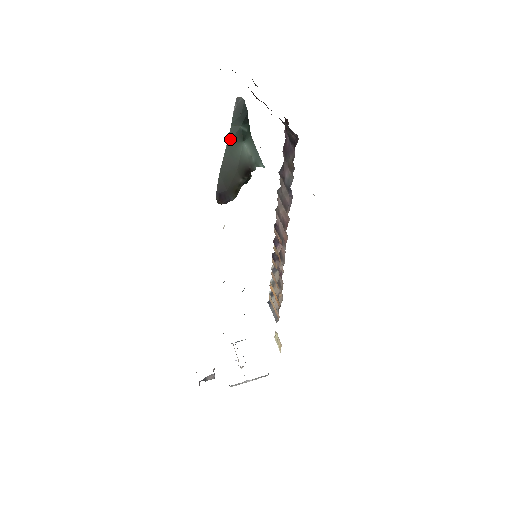
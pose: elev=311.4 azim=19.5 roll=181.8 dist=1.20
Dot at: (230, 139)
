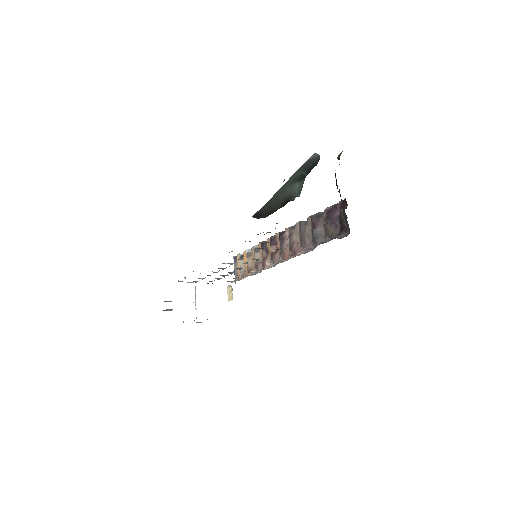
Dot at: (290, 179)
